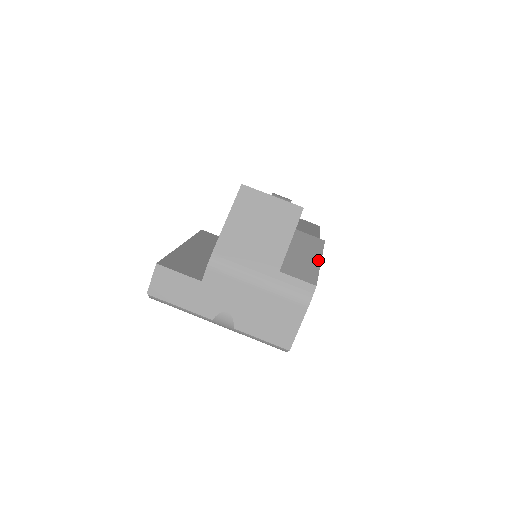
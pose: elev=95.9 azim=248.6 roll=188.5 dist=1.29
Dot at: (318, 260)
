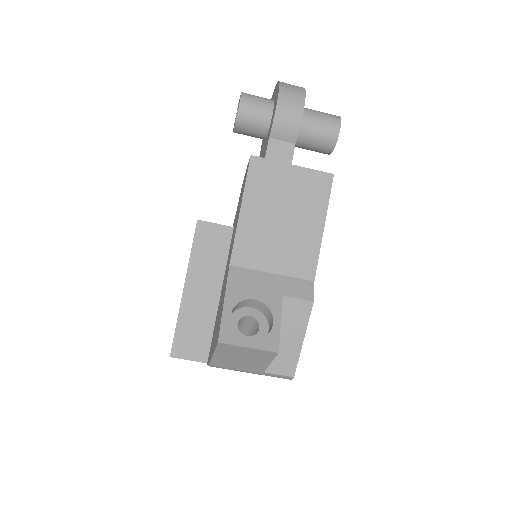
Dot at: (301, 340)
